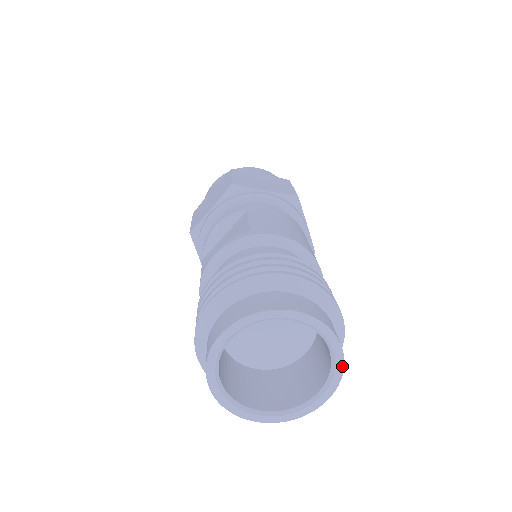
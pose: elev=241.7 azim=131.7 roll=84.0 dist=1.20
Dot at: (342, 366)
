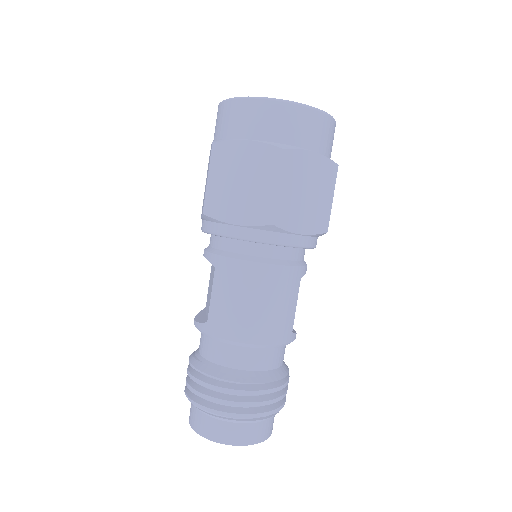
Dot at: (264, 440)
